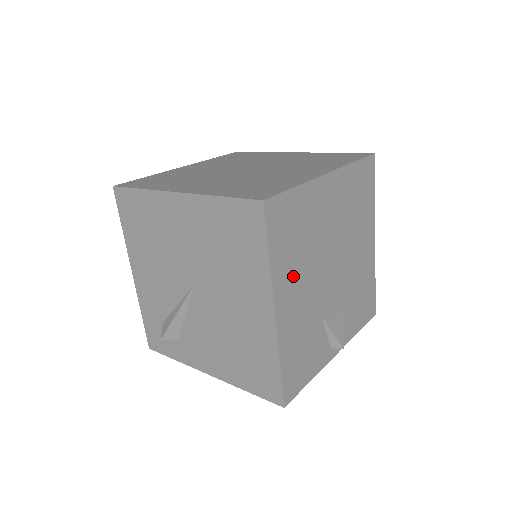
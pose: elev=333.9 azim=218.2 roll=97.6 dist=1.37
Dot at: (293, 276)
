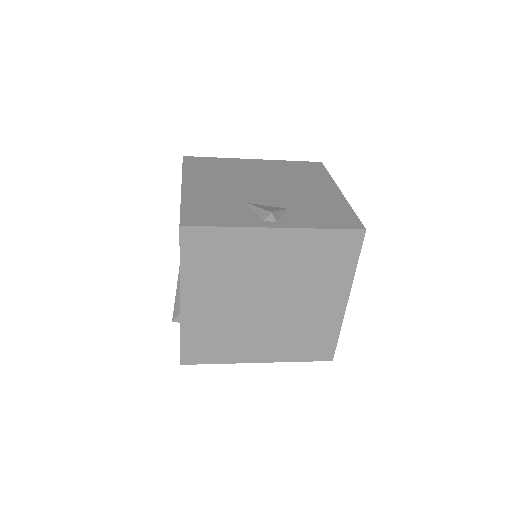
Dot at: (207, 179)
